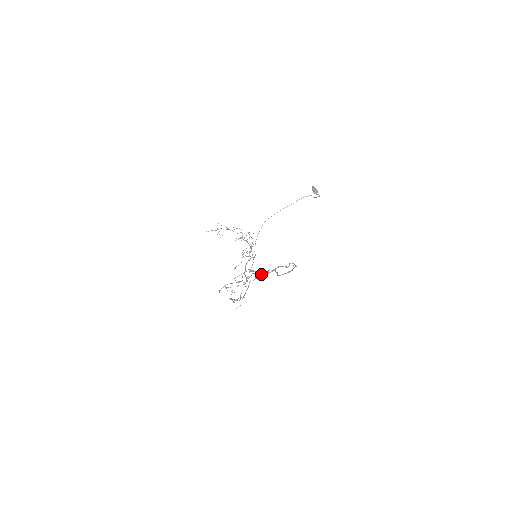
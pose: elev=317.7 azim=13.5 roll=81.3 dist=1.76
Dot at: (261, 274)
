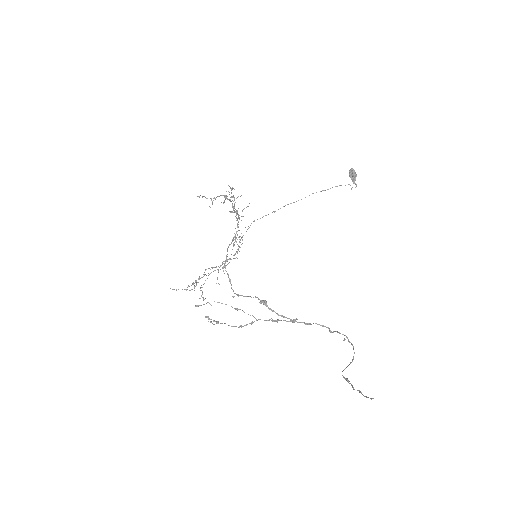
Dot at: (283, 320)
